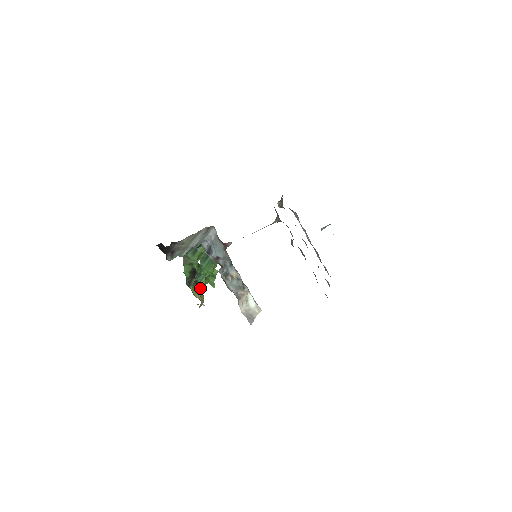
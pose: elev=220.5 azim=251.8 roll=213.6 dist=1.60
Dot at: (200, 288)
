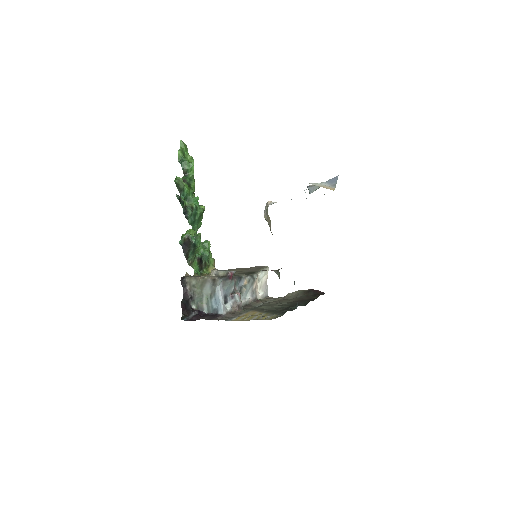
Dot at: occluded
